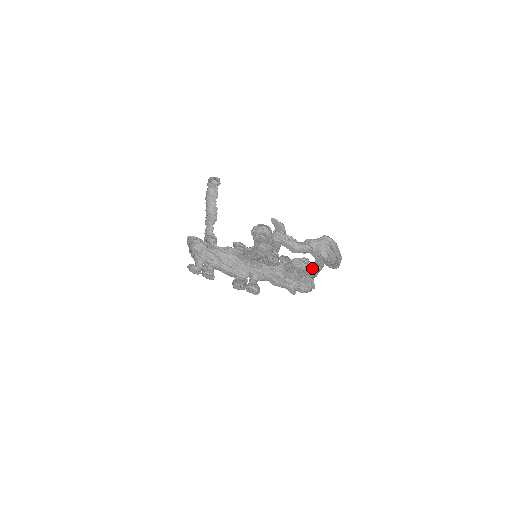
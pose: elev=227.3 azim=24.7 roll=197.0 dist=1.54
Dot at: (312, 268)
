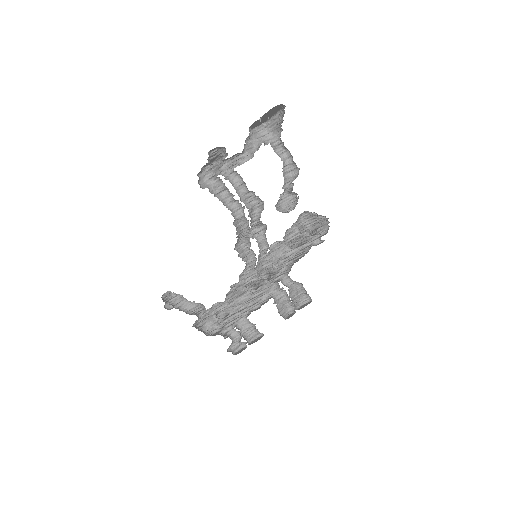
Dot at: (289, 174)
